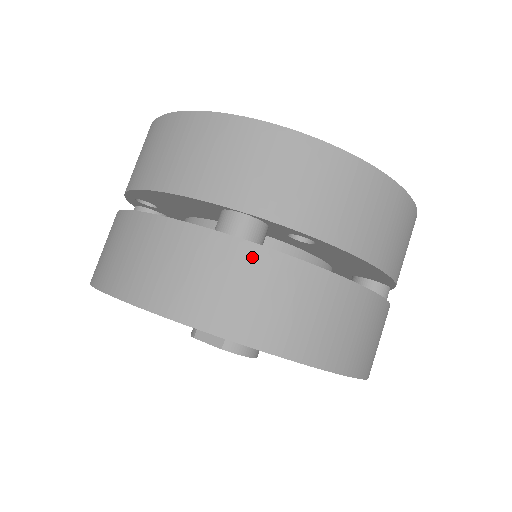
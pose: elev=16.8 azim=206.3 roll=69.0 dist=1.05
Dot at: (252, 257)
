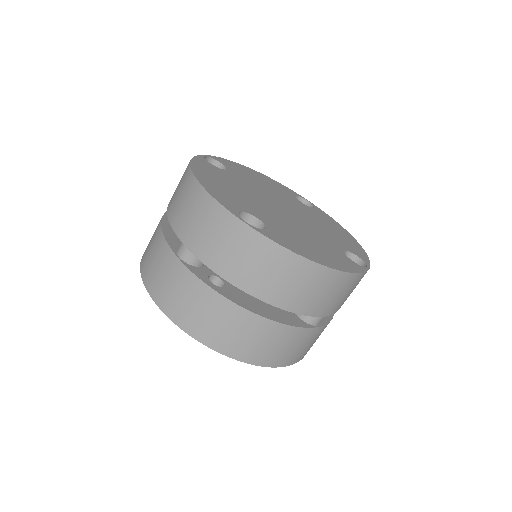
Dot at: (182, 273)
